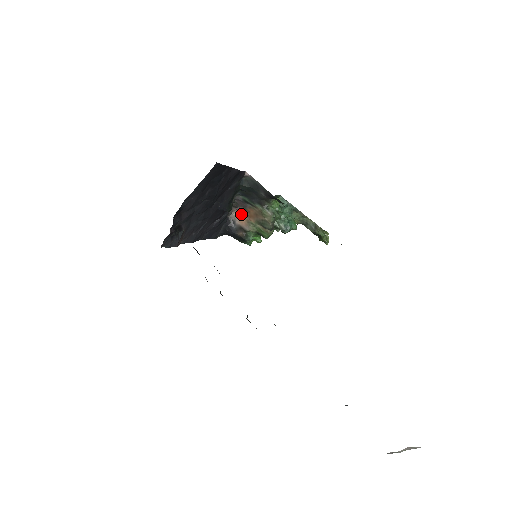
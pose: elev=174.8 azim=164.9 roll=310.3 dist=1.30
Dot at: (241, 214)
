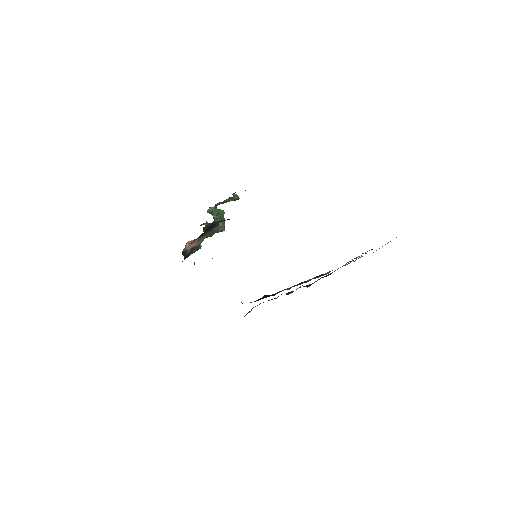
Dot at: (190, 242)
